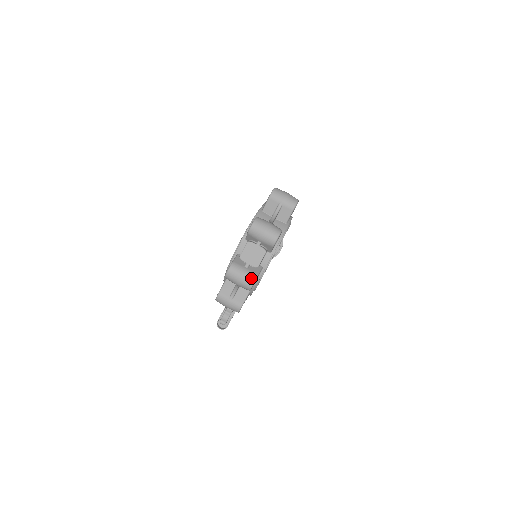
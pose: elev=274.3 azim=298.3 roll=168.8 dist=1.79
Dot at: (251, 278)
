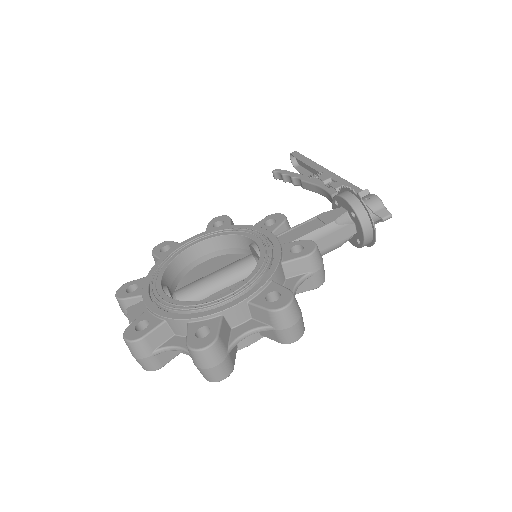
Dot at: occluded
